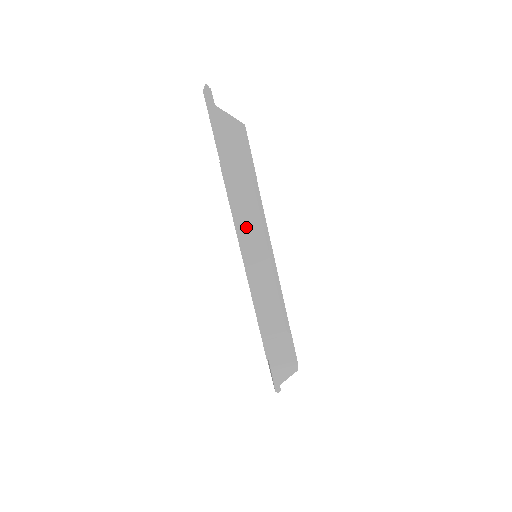
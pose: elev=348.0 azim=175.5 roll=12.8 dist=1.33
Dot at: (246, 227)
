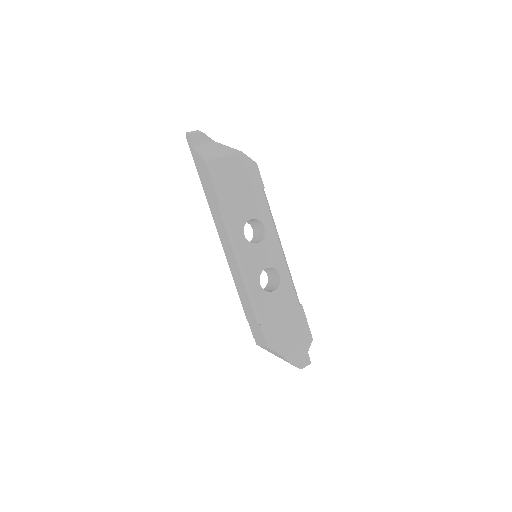
Dot at: (223, 237)
